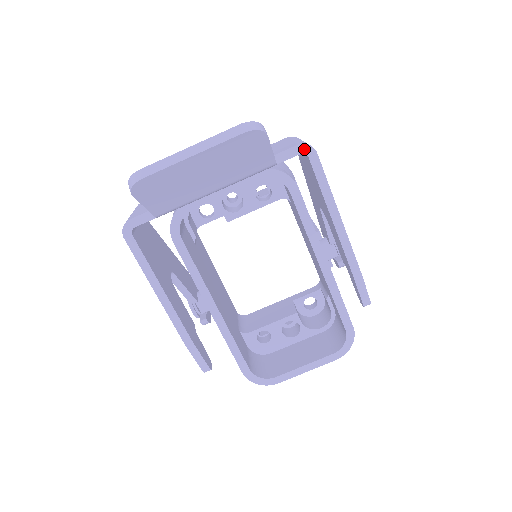
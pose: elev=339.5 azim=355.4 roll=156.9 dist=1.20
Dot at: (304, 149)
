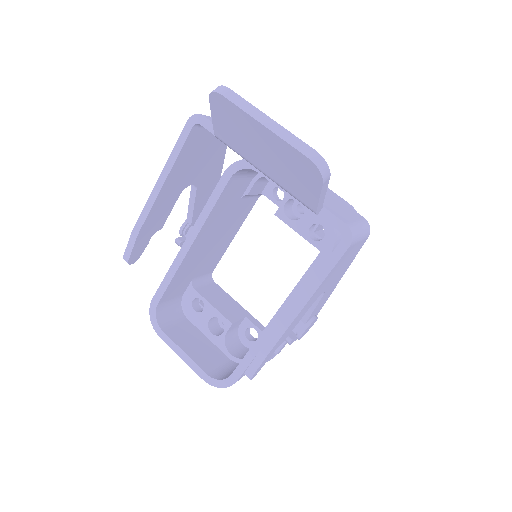
Dot at: (346, 232)
